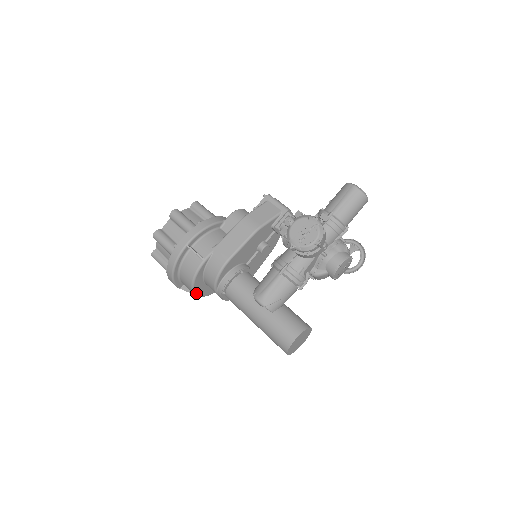
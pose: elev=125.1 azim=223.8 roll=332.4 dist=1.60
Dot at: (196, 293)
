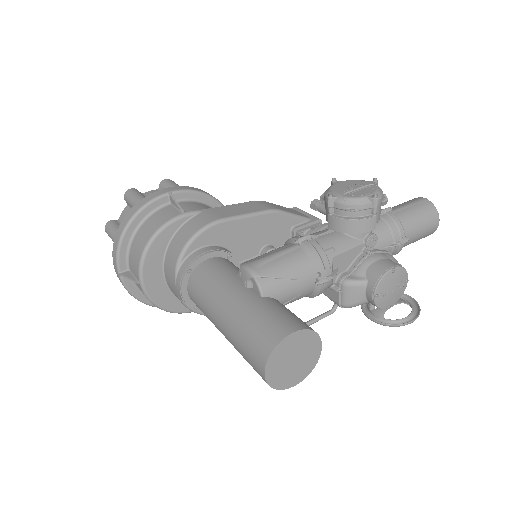
Dot at: (143, 272)
